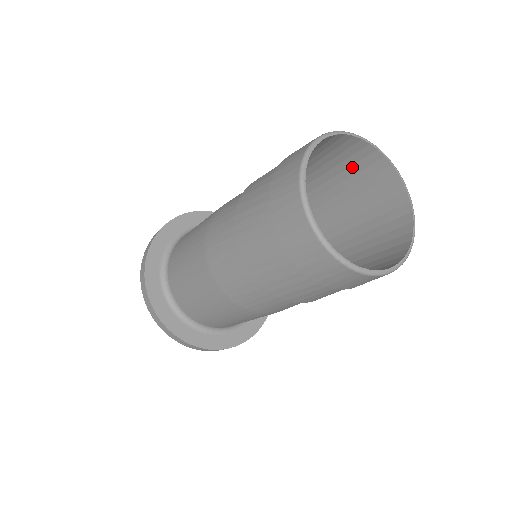
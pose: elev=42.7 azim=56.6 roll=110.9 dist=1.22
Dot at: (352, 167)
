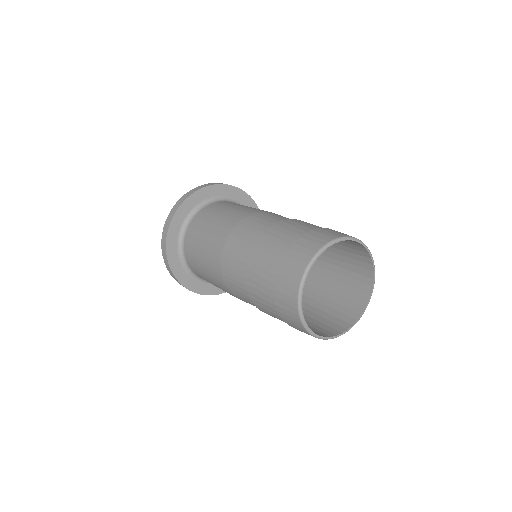
Dot at: (353, 266)
